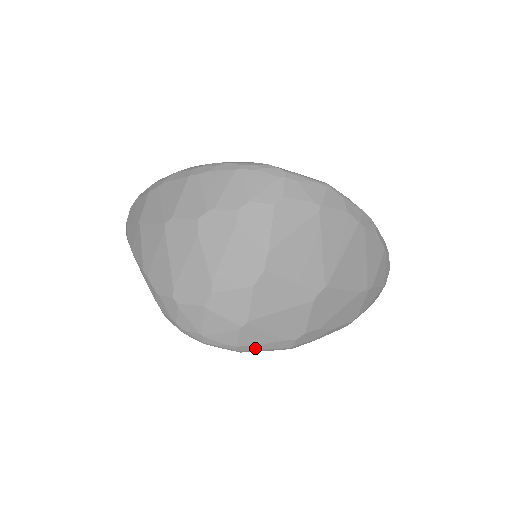
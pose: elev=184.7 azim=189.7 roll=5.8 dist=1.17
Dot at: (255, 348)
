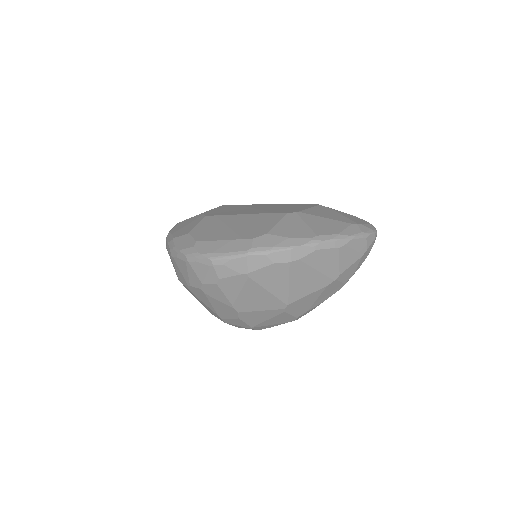
Dot at: occluded
